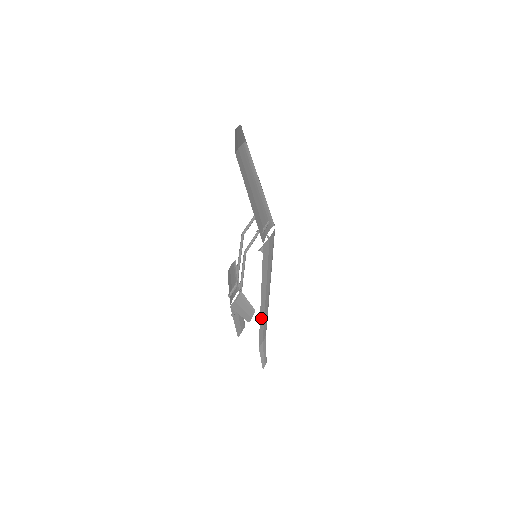
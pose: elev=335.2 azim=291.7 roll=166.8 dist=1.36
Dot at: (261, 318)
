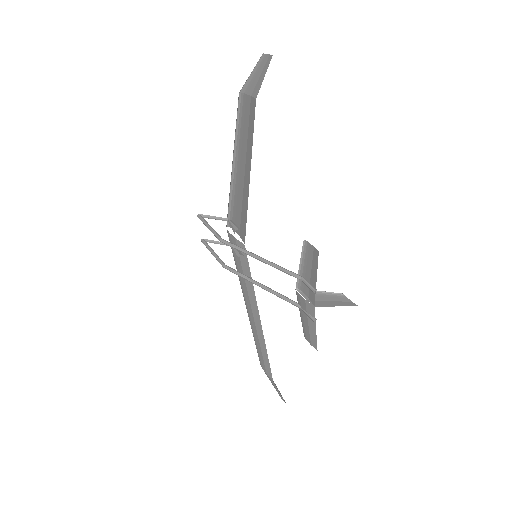
Dot at: (263, 342)
